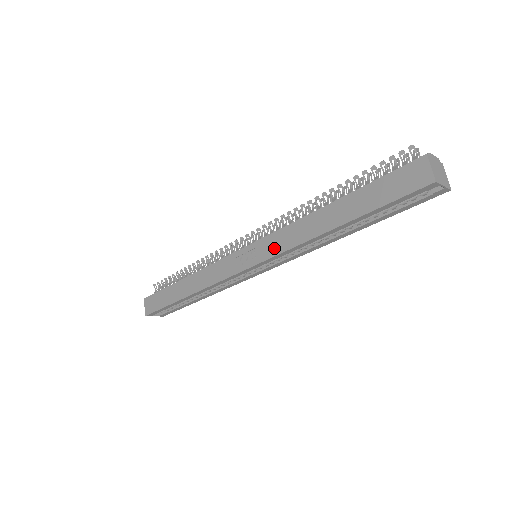
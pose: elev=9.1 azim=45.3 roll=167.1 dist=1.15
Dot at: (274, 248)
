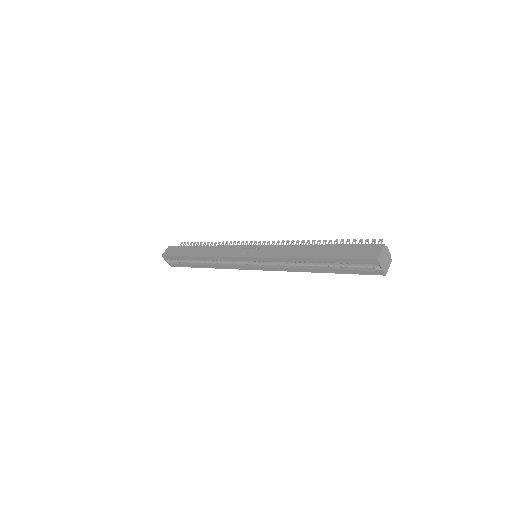
Dot at: (269, 253)
